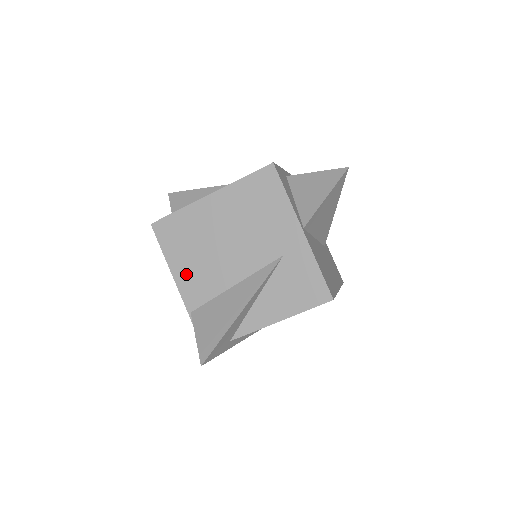
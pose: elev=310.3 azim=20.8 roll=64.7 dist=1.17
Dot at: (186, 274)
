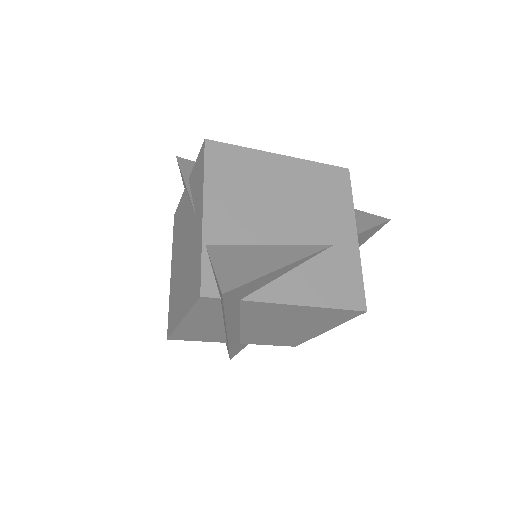
Dot at: (221, 205)
